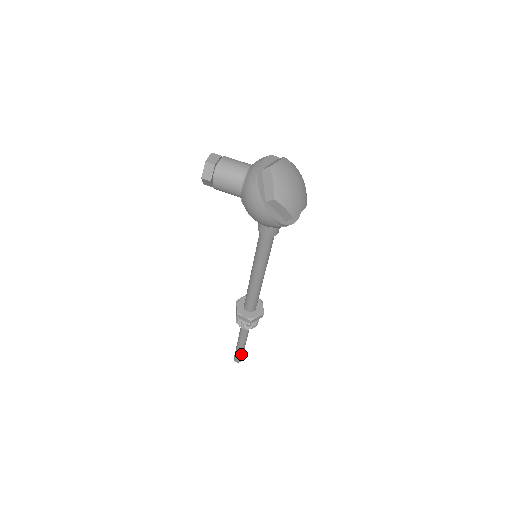
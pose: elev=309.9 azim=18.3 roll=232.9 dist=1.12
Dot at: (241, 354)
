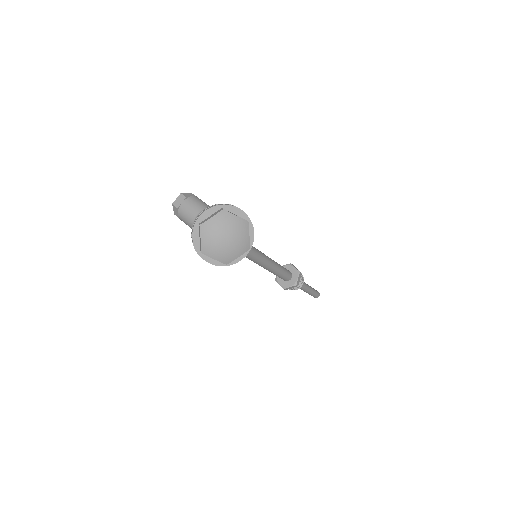
Dot at: (312, 295)
